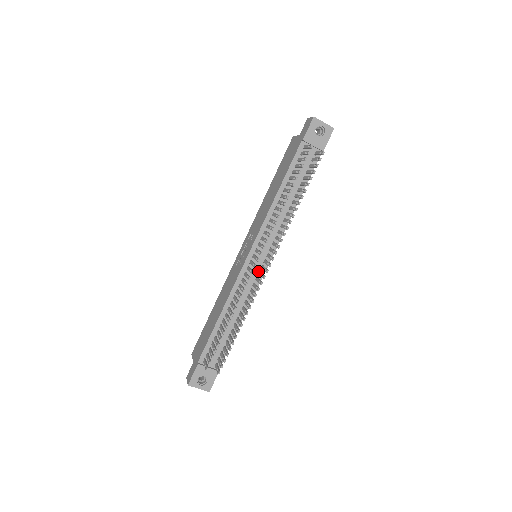
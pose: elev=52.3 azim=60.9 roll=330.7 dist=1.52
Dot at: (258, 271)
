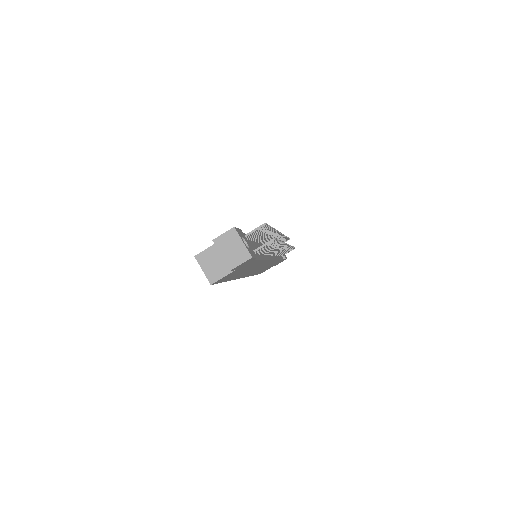
Dot at: occluded
